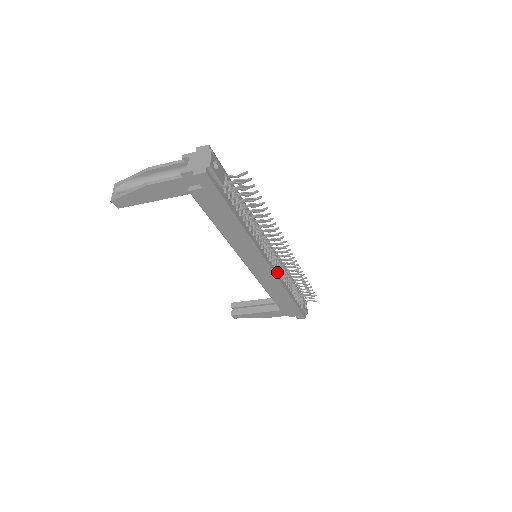
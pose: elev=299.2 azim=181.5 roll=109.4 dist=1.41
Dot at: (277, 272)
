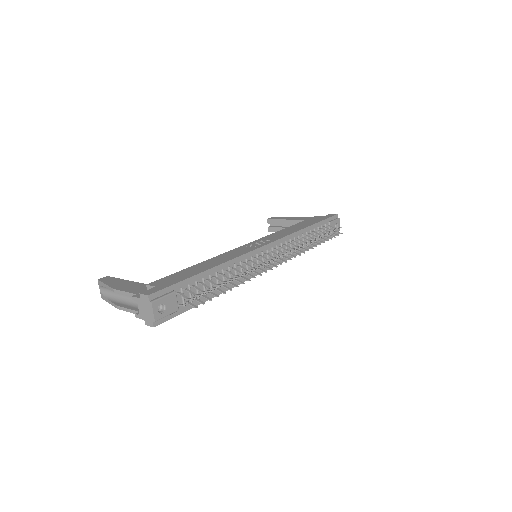
Dot at: (282, 257)
